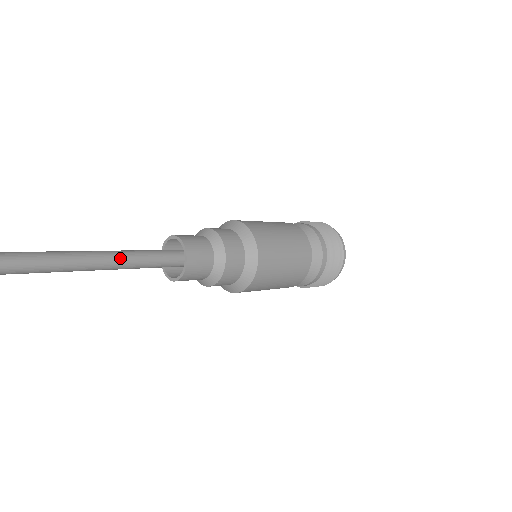
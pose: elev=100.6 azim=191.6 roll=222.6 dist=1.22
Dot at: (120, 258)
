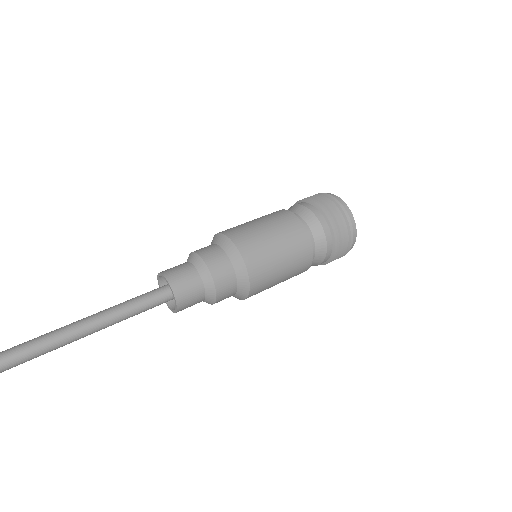
Dot at: (112, 315)
